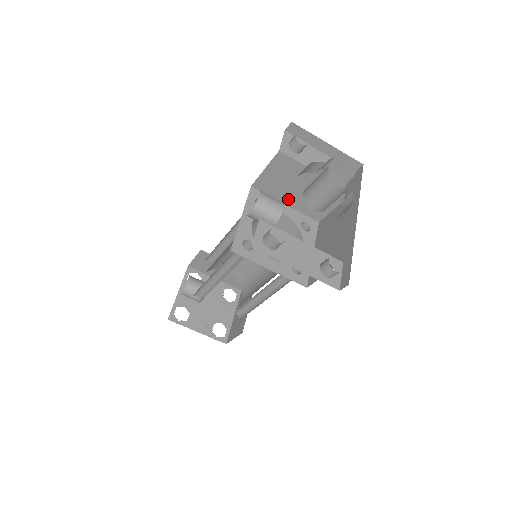
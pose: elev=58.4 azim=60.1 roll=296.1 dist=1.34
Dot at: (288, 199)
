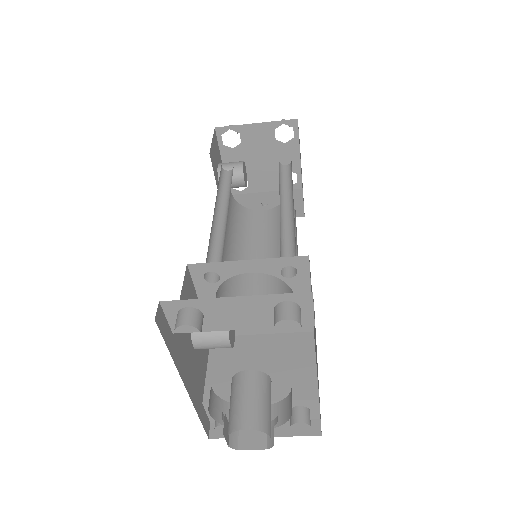
Dot at: occluded
